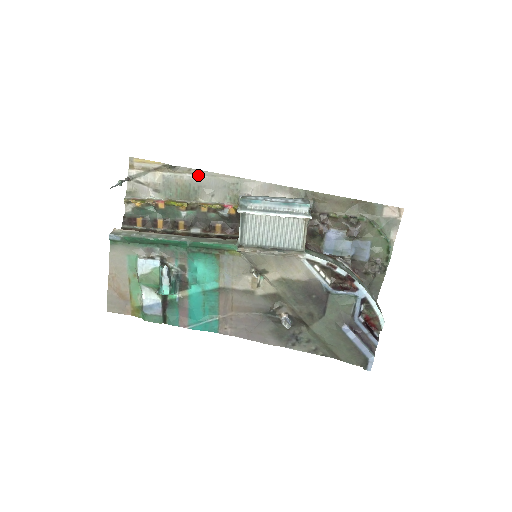
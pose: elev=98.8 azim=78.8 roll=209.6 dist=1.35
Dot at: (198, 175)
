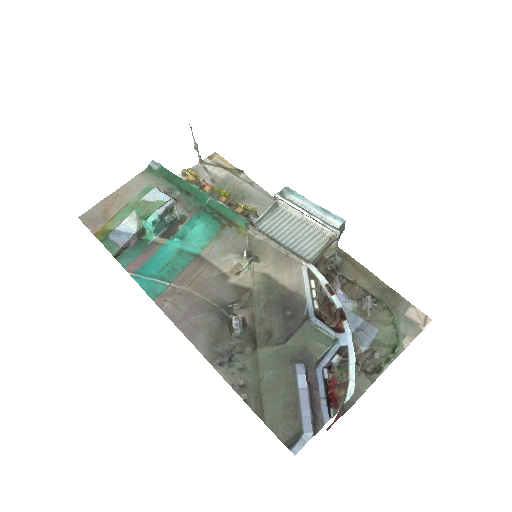
Dot at: (256, 189)
